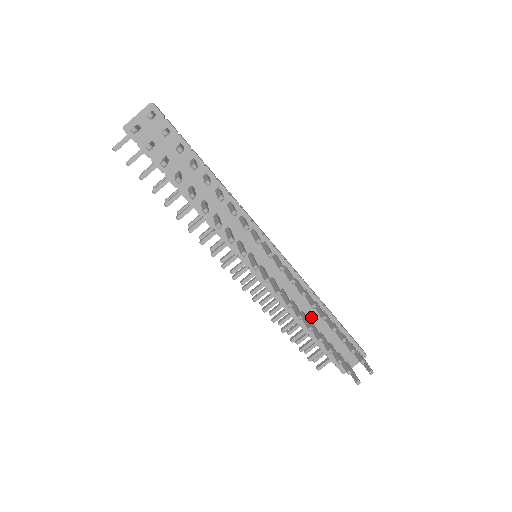
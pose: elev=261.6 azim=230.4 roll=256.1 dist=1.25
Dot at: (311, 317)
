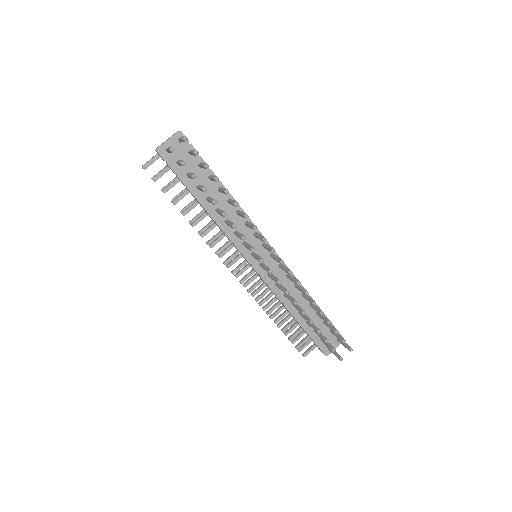
Dot at: occluded
